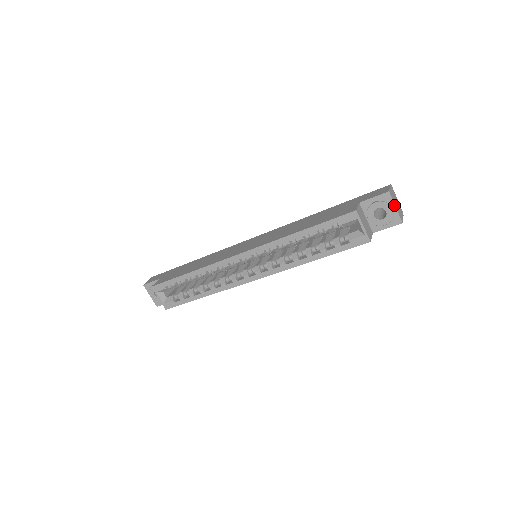
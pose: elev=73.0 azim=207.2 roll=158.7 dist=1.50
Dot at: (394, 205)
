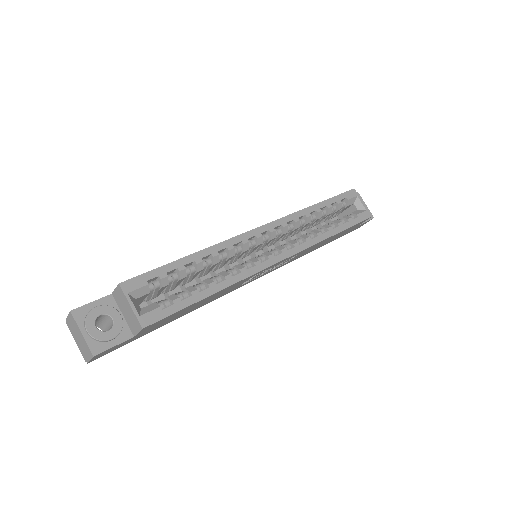
Dot at: (364, 203)
